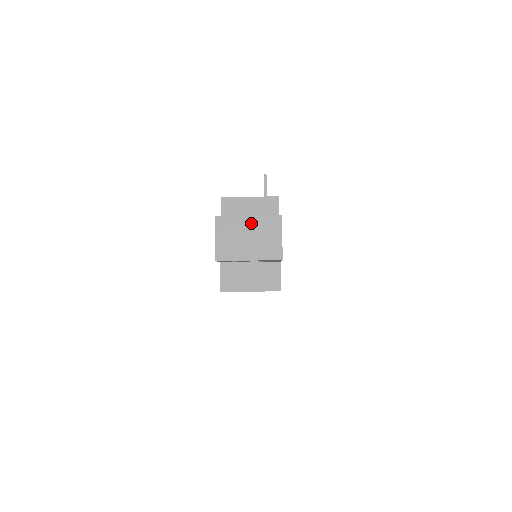
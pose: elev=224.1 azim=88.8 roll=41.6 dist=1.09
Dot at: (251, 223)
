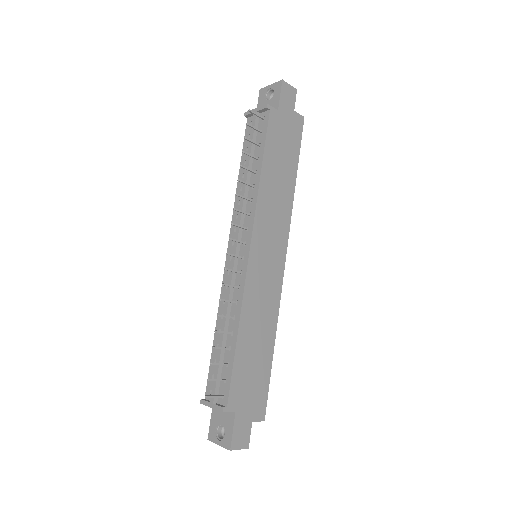
Dot at: (222, 445)
